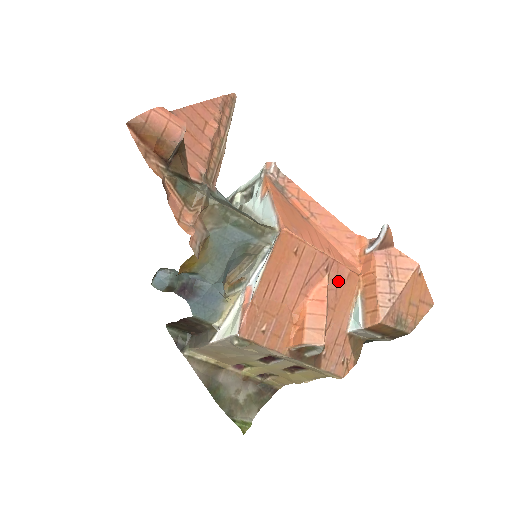
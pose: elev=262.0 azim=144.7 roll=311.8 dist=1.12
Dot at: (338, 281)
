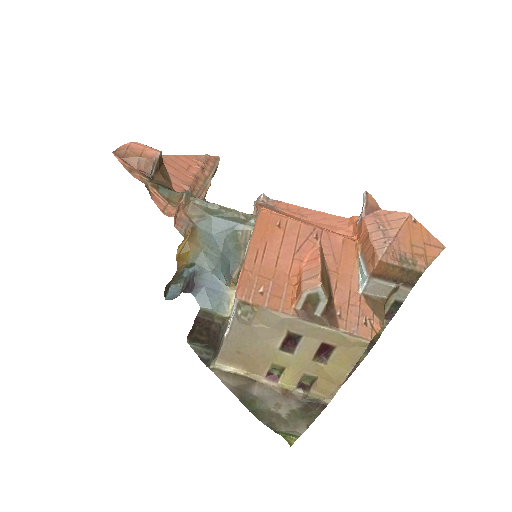
Dot at: (333, 247)
